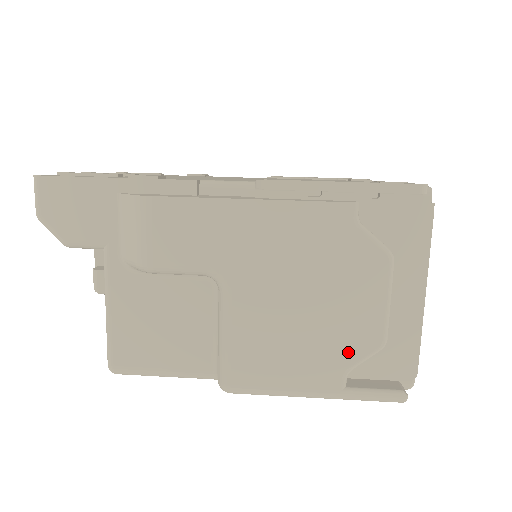
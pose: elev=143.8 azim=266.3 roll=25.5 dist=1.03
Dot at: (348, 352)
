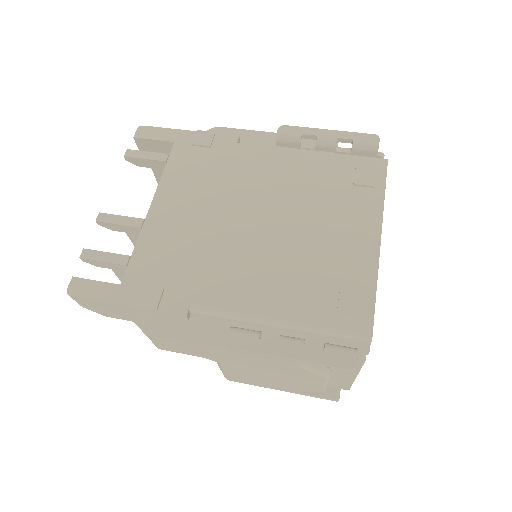
Dot at: (300, 389)
